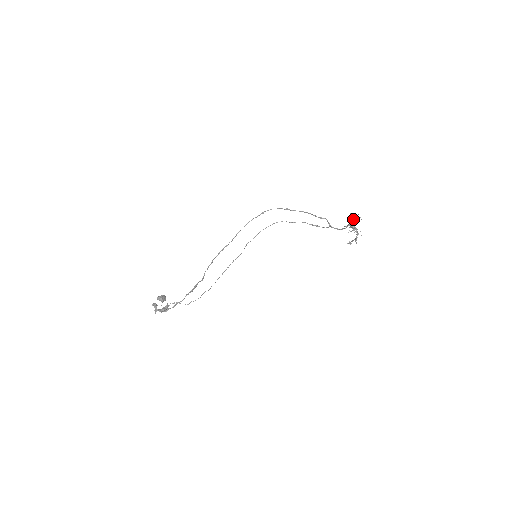
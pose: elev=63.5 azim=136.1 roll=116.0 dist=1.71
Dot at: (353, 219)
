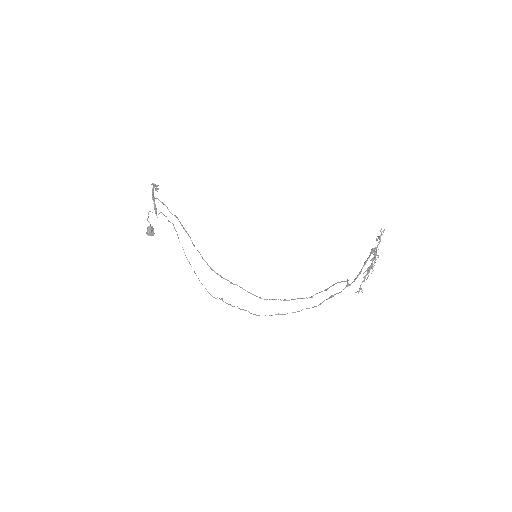
Dot at: (377, 240)
